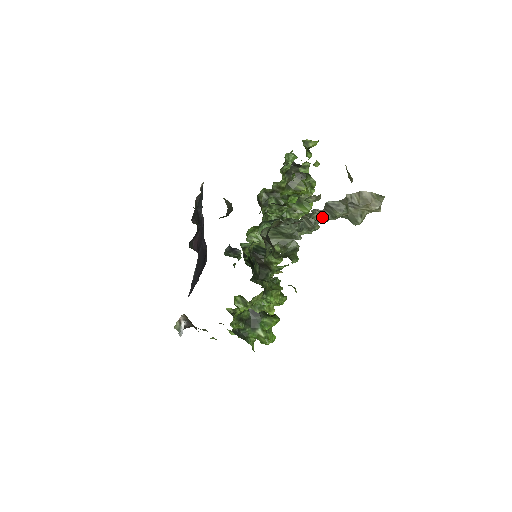
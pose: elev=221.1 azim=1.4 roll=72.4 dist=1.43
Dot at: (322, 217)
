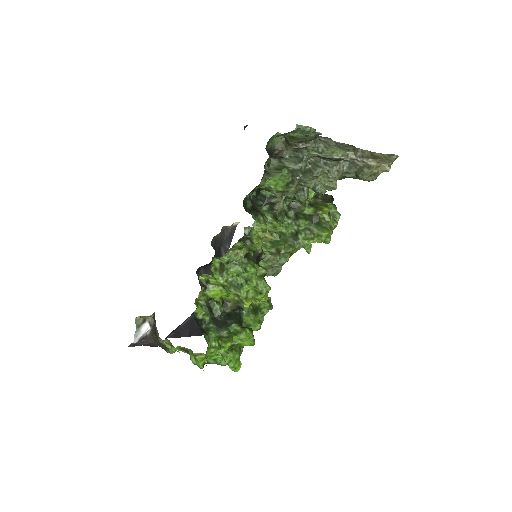
Dot at: (327, 147)
